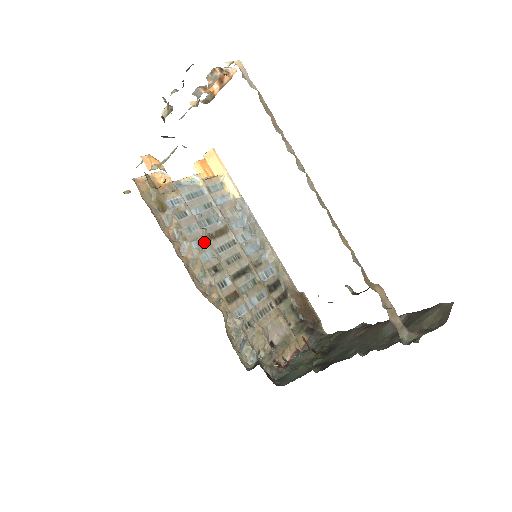
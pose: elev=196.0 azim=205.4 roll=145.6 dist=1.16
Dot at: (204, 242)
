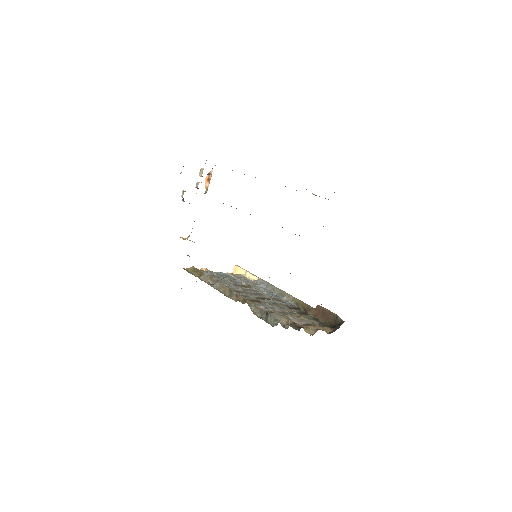
Dot at: (231, 285)
